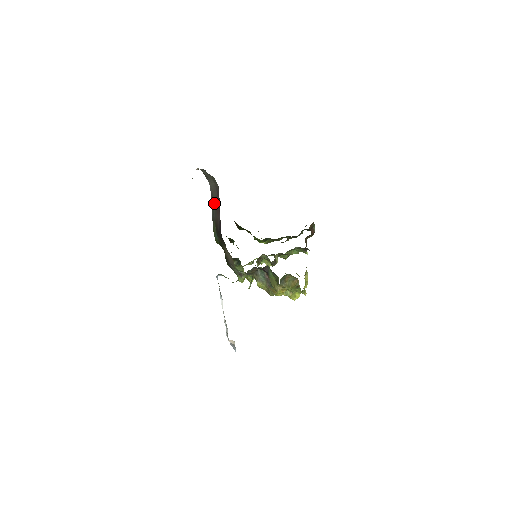
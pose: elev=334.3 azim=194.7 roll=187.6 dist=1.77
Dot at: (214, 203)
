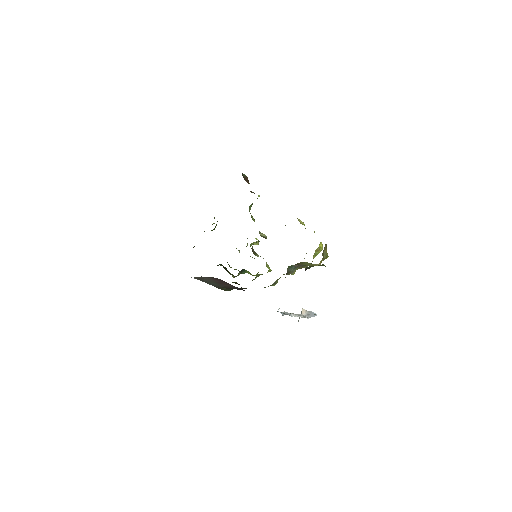
Dot at: (210, 282)
